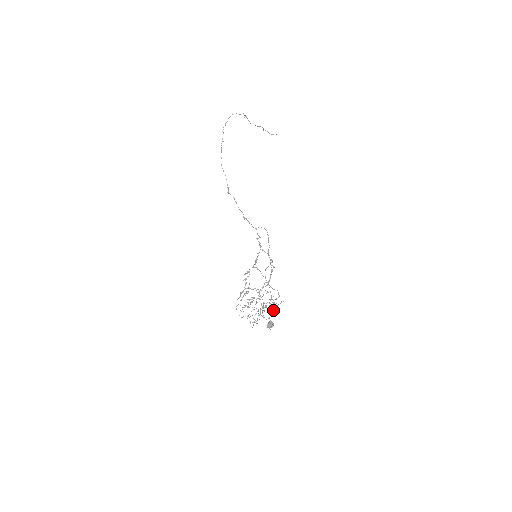
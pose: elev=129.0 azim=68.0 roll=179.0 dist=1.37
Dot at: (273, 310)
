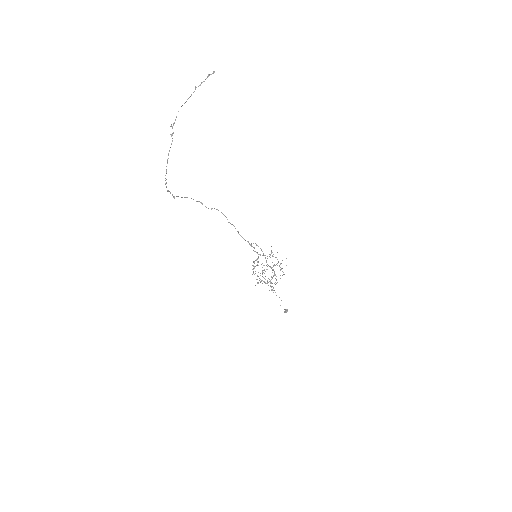
Dot at: occluded
